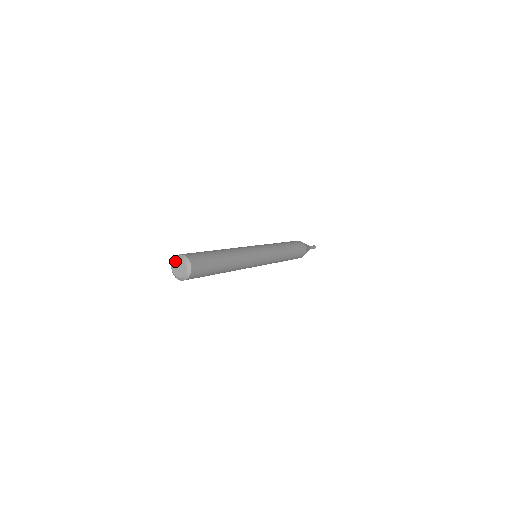
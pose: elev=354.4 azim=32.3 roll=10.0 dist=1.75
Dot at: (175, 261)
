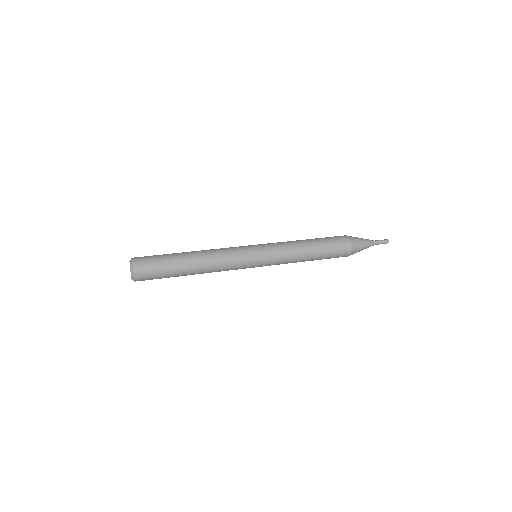
Dot at: occluded
